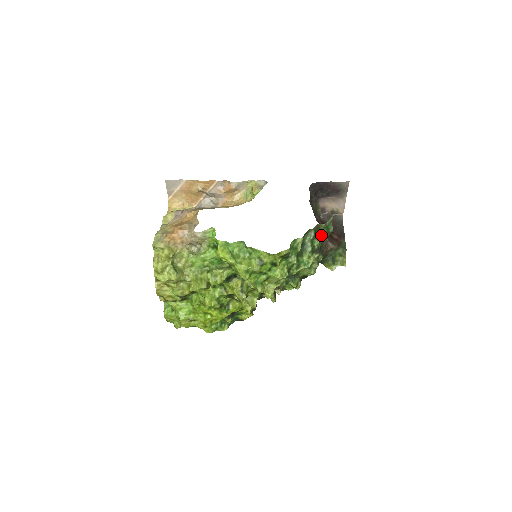
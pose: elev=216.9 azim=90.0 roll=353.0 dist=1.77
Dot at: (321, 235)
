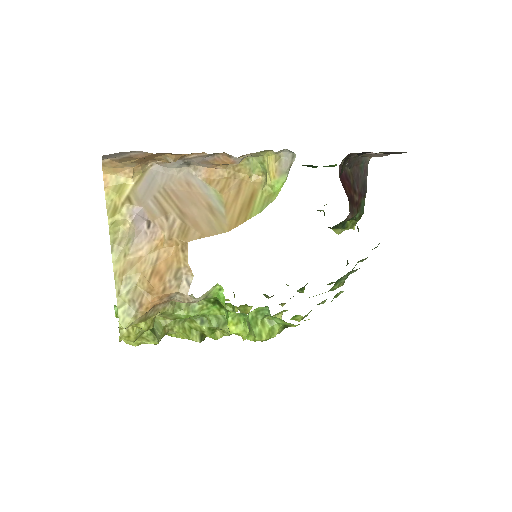
Dot at: (362, 260)
